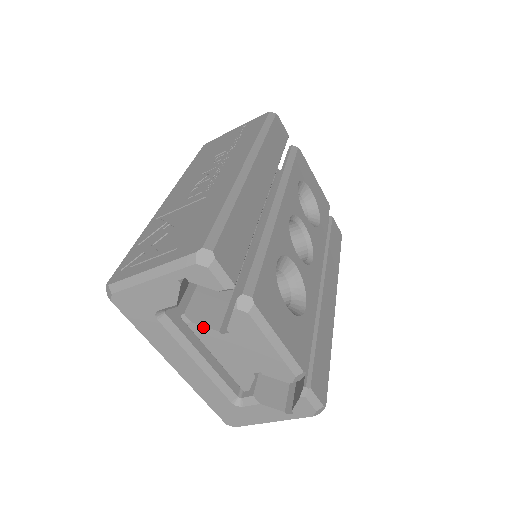
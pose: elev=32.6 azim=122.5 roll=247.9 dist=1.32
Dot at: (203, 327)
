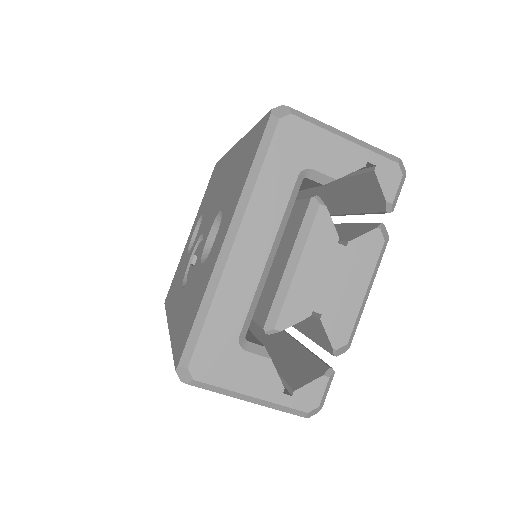
Dot at: (331, 221)
